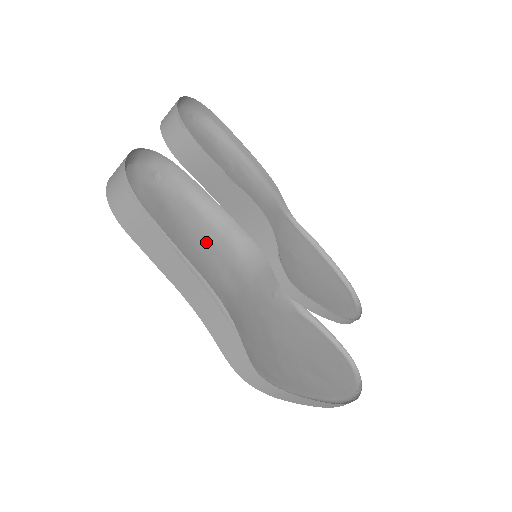
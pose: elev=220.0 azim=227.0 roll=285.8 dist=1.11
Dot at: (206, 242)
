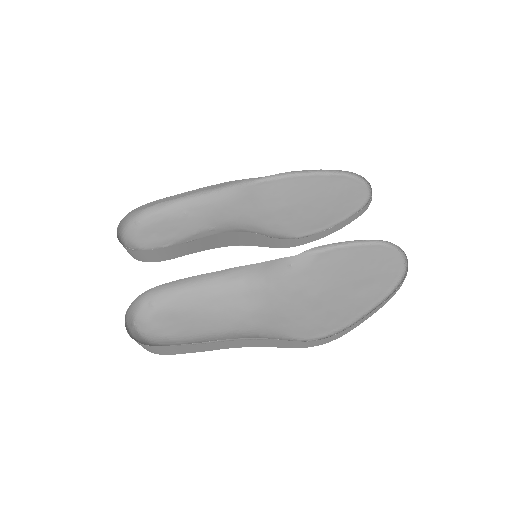
Dot at: (214, 301)
